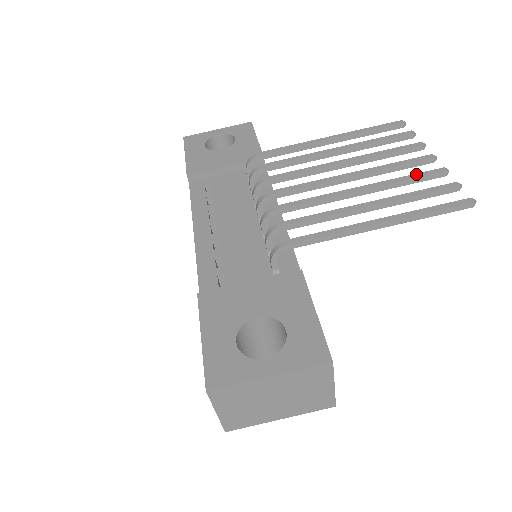
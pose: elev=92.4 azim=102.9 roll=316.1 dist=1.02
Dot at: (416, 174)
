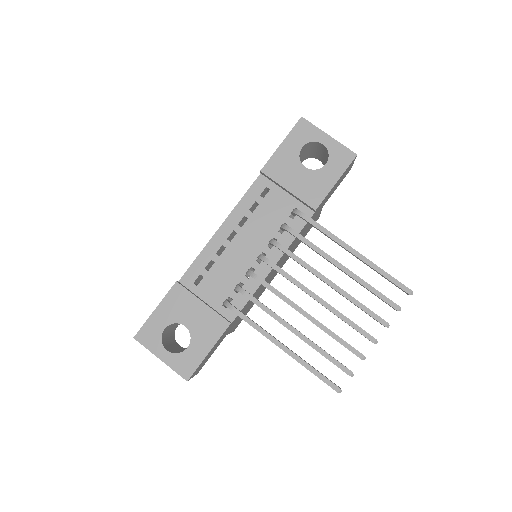
Dot at: (346, 343)
